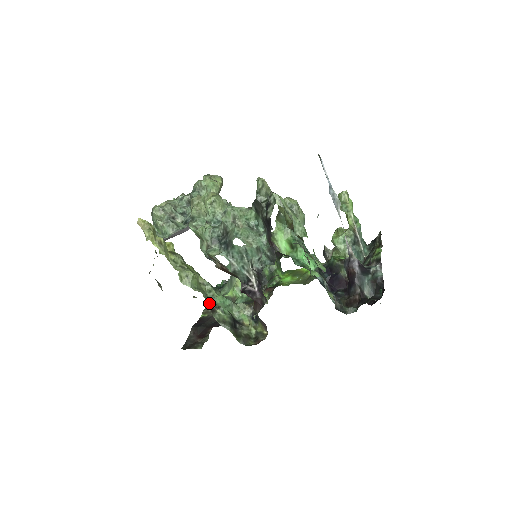
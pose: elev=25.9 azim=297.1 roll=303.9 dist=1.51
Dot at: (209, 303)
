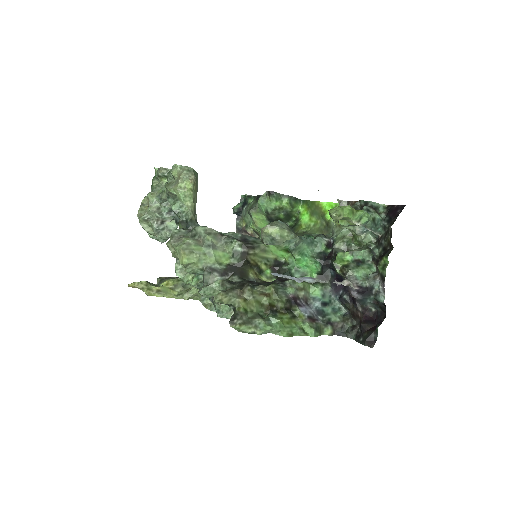
Dot at: occluded
